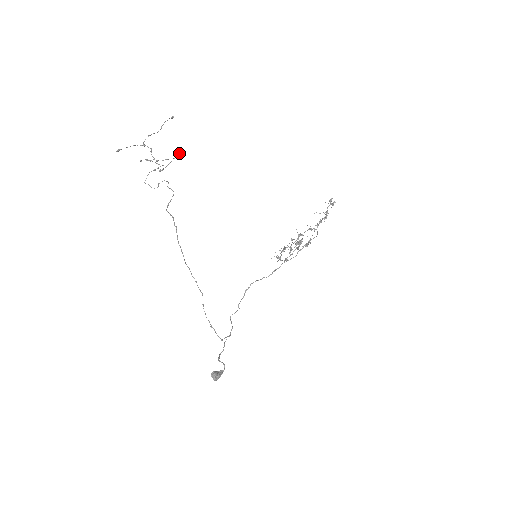
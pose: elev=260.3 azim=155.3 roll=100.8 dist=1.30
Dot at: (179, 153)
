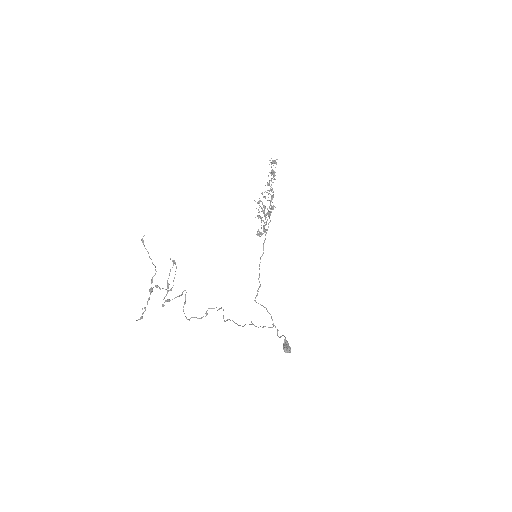
Dot at: (175, 263)
